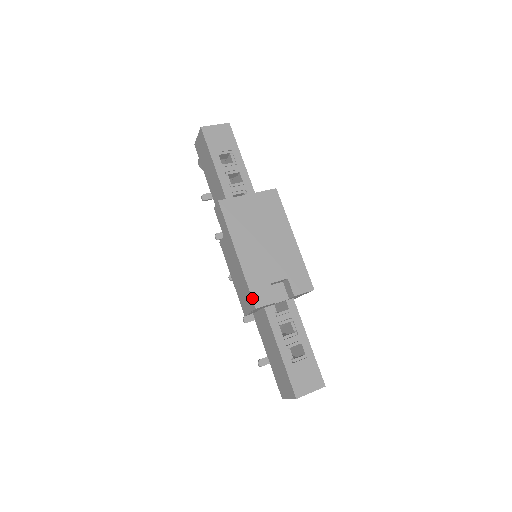
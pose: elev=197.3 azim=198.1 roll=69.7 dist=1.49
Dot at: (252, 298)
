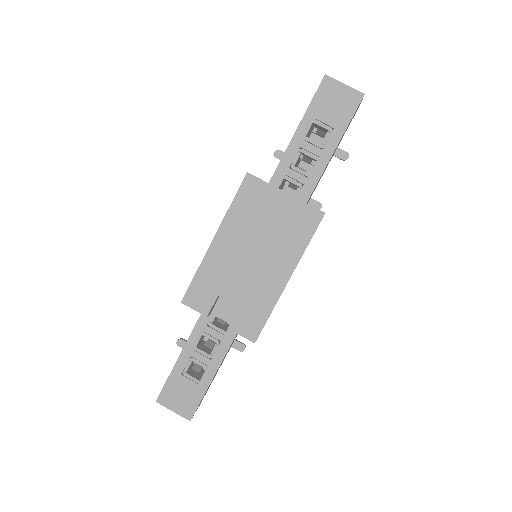
Dot at: (187, 290)
